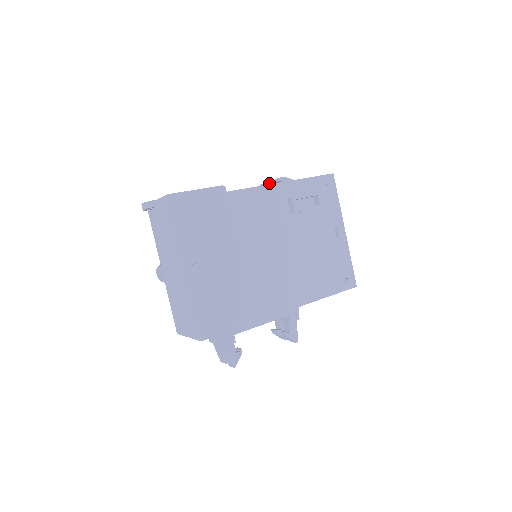
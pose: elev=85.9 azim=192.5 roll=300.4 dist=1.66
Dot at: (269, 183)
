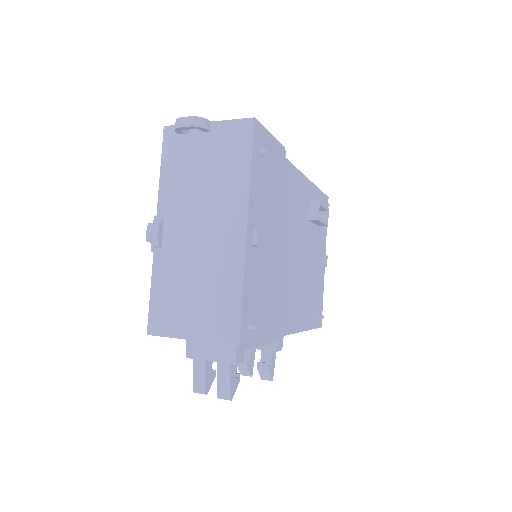
Dot at: occluded
